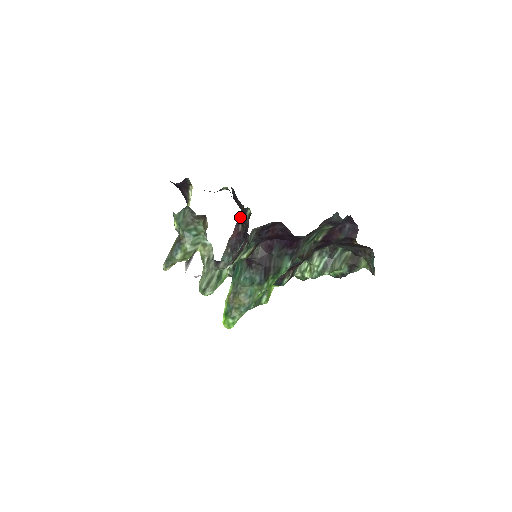
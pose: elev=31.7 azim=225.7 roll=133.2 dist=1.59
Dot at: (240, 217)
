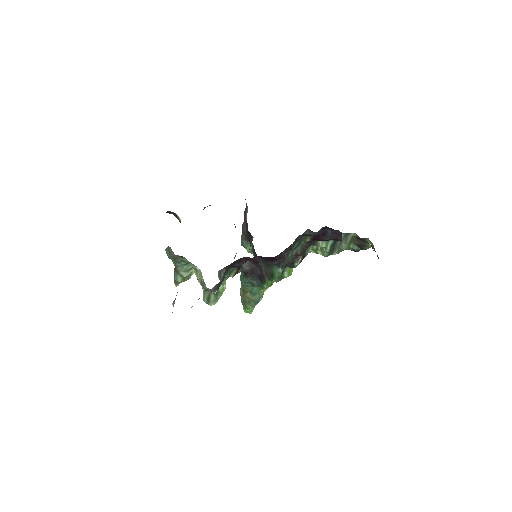
Dot at: (246, 206)
